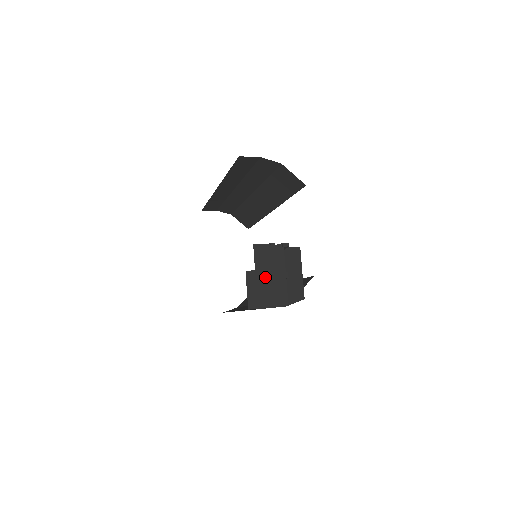
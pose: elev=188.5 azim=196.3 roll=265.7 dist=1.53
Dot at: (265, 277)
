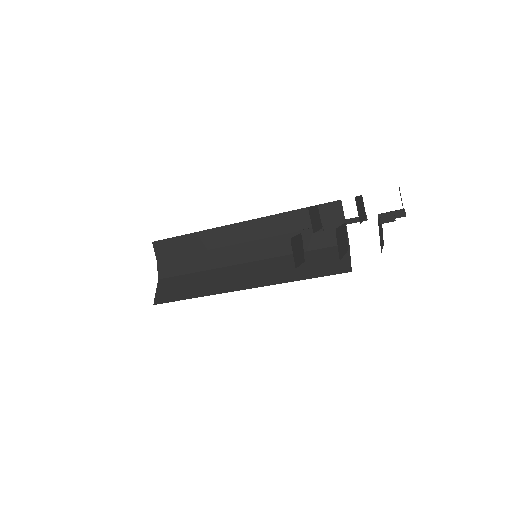
Dot at: occluded
